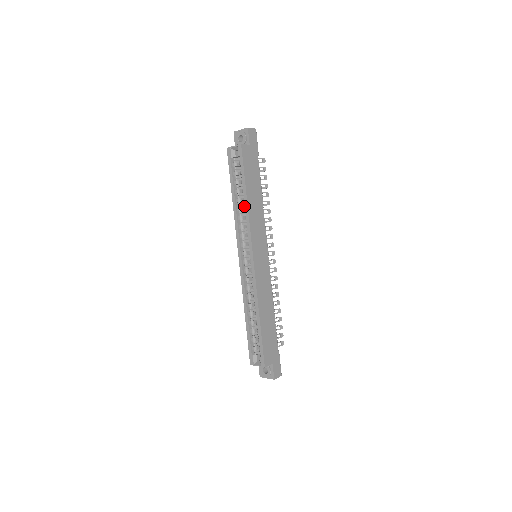
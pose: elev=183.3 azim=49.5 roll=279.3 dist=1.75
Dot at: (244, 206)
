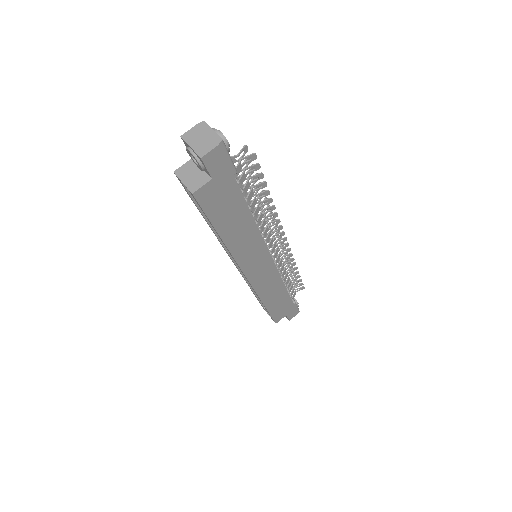
Dot at: occluded
